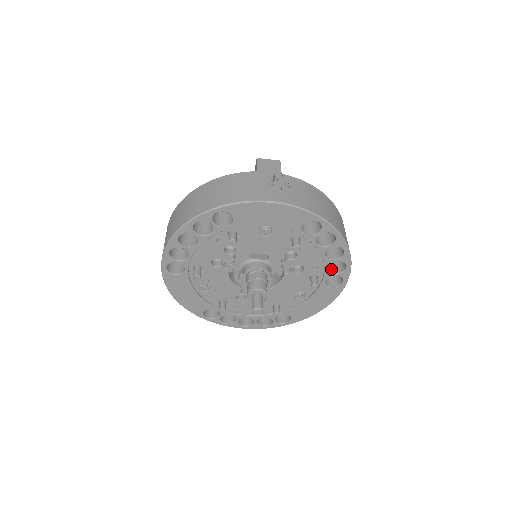
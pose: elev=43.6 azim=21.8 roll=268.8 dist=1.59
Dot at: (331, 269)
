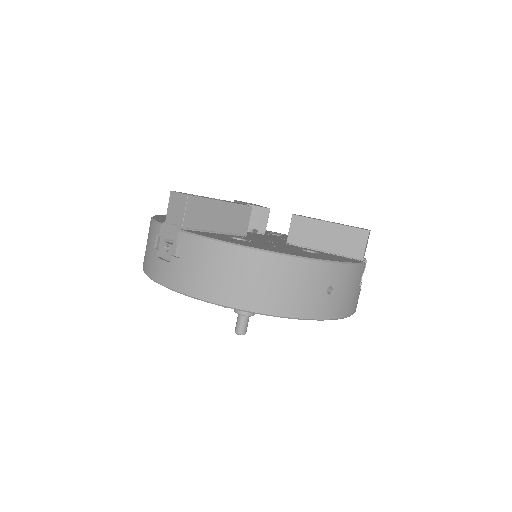
Dot at: occluded
